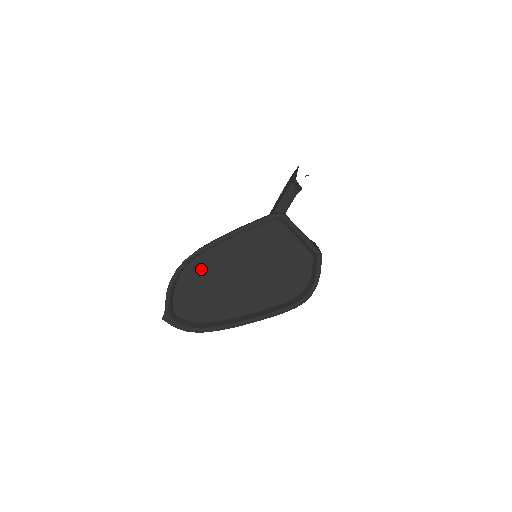
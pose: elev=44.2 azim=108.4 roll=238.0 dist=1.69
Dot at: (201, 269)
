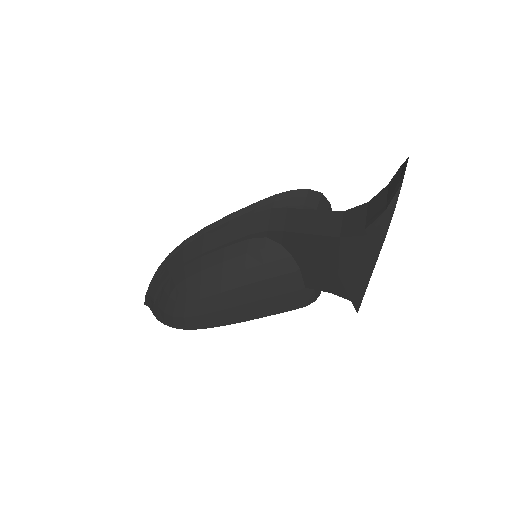
Dot at: occluded
